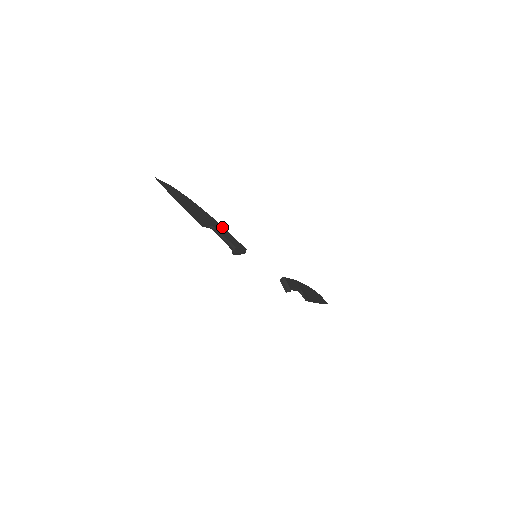
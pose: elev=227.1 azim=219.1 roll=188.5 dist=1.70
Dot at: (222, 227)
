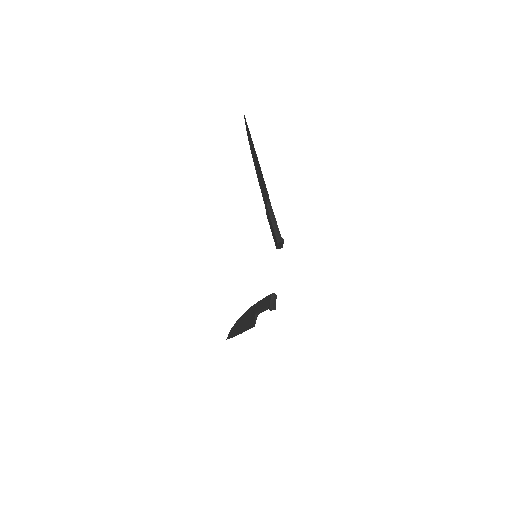
Dot at: occluded
